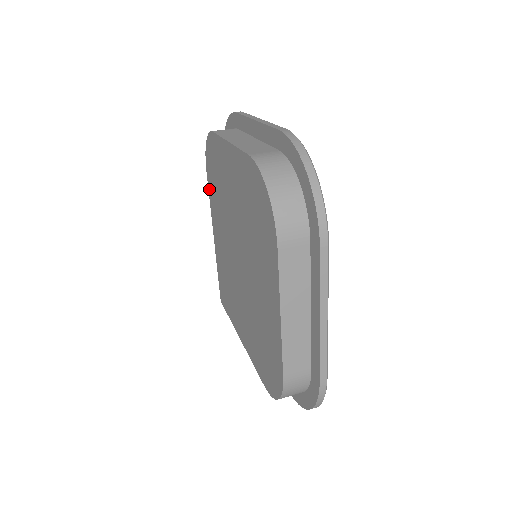
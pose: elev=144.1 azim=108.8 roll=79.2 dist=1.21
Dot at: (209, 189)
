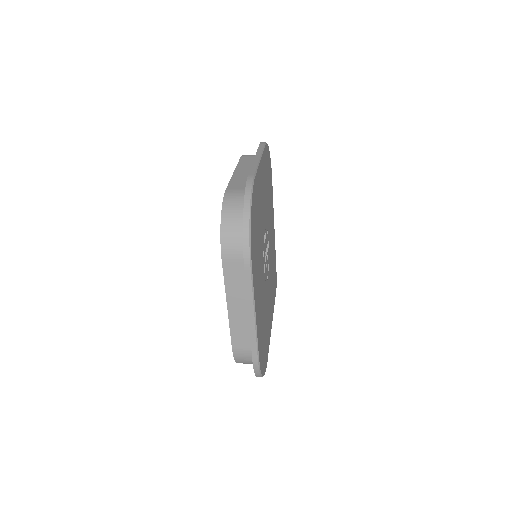
Dot at: occluded
